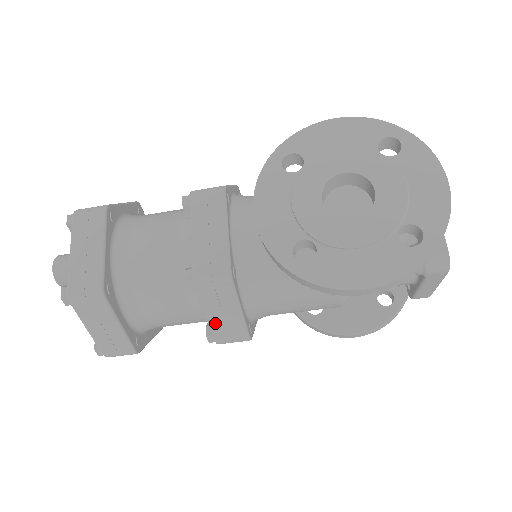
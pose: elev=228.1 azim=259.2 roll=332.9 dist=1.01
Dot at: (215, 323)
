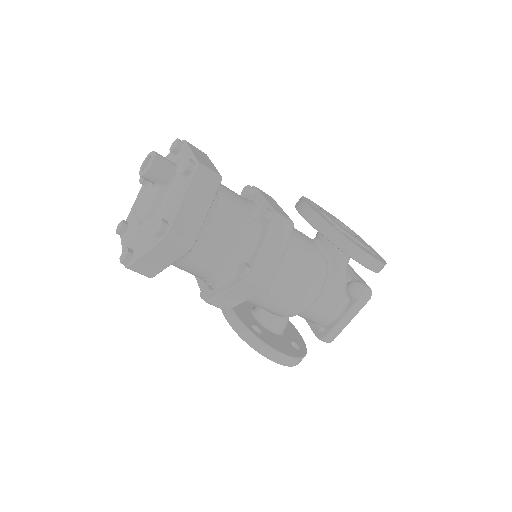
Dot at: (263, 255)
